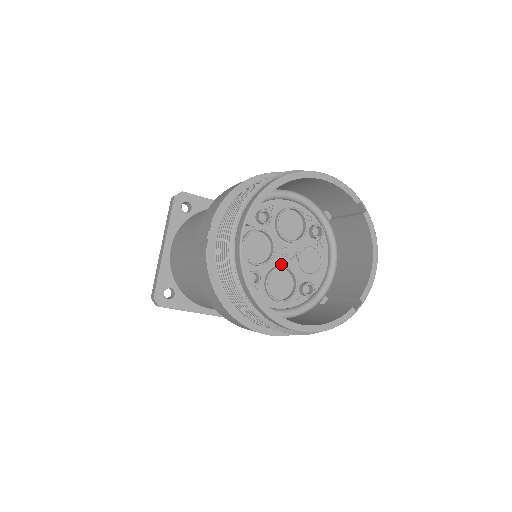
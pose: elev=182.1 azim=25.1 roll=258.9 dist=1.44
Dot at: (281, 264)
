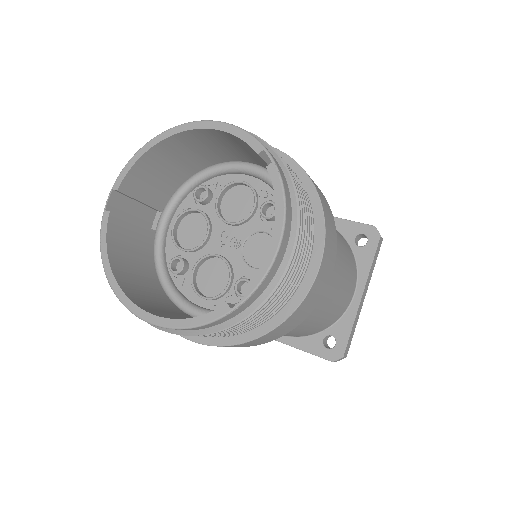
Dot at: (218, 252)
